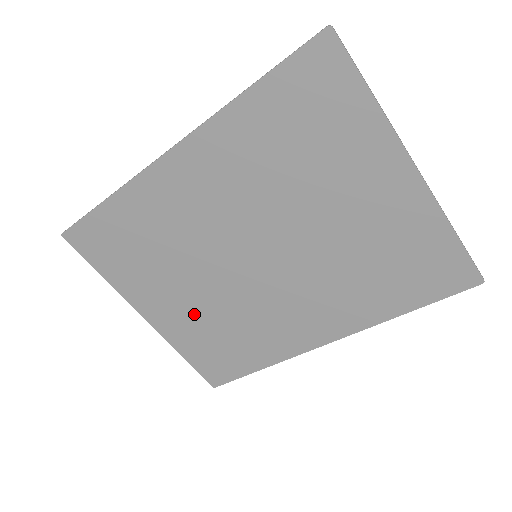
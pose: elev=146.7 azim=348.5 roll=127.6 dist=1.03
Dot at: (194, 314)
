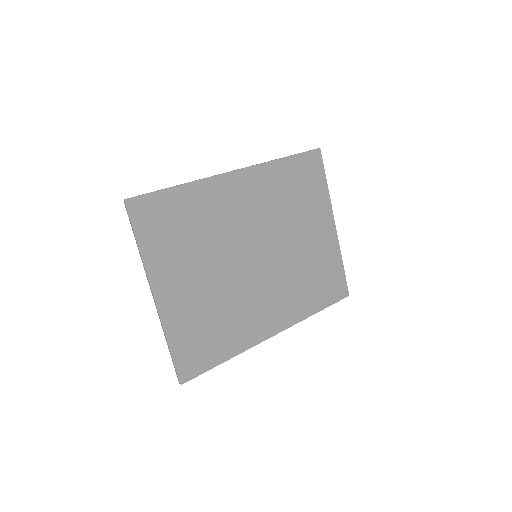
Dot at: (199, 298)
